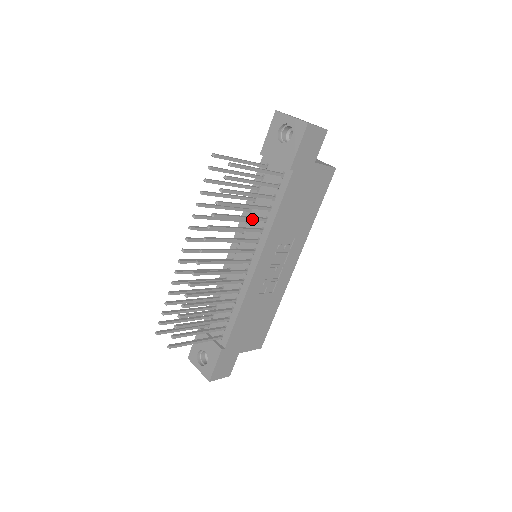
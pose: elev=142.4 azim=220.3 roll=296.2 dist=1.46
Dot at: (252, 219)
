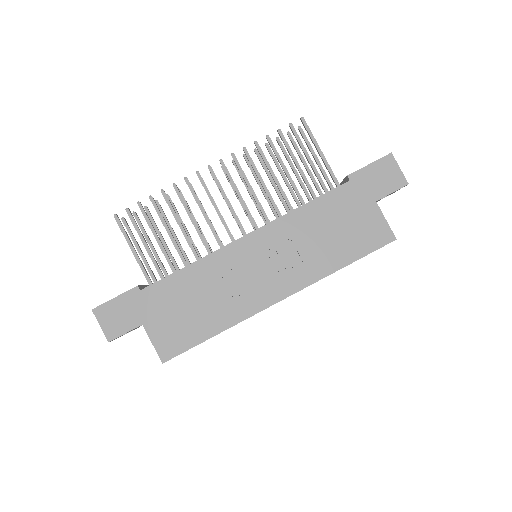
Dot at: (281, 191)
